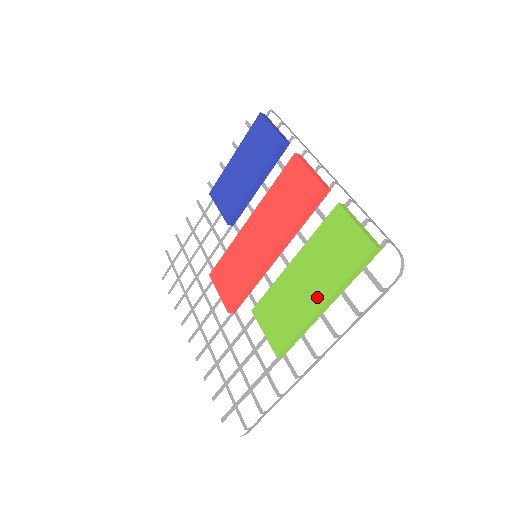
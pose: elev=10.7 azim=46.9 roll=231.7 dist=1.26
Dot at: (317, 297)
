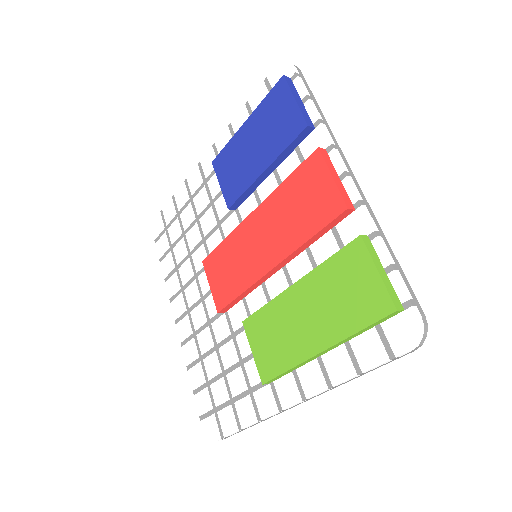
Dot at: (316, 339)
